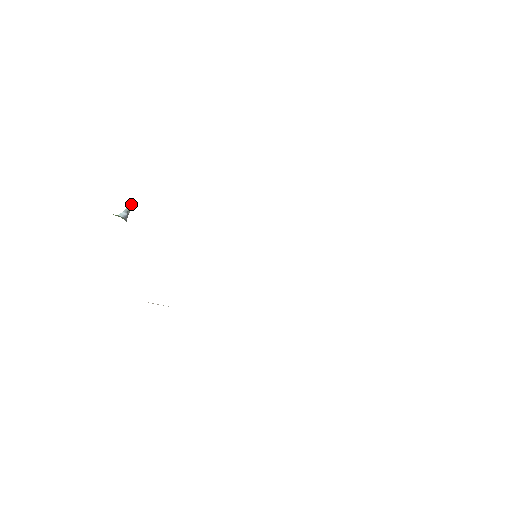
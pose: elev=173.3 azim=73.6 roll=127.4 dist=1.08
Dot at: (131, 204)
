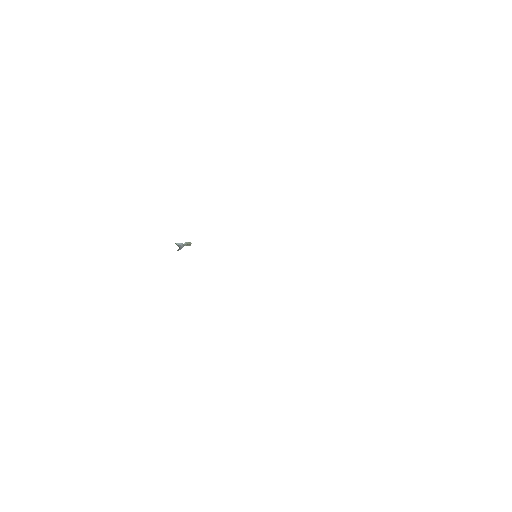
Dot at: occluded
